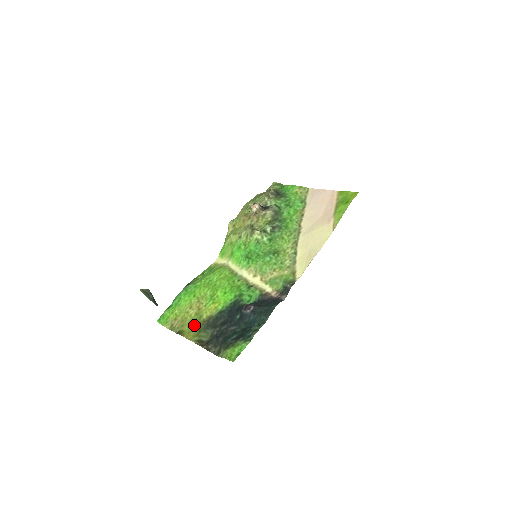
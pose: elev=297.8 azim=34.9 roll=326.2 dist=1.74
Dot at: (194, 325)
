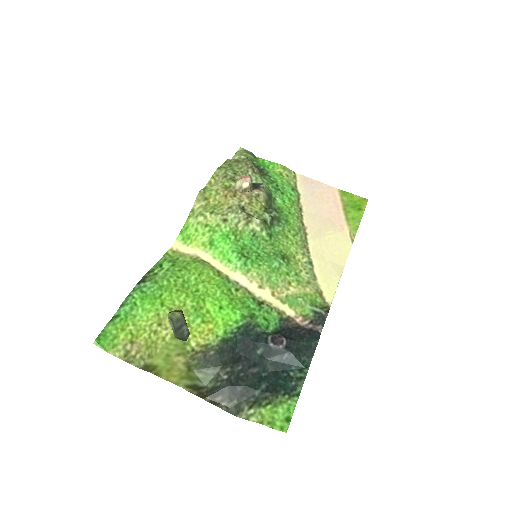
Dot at: (175, 357)
